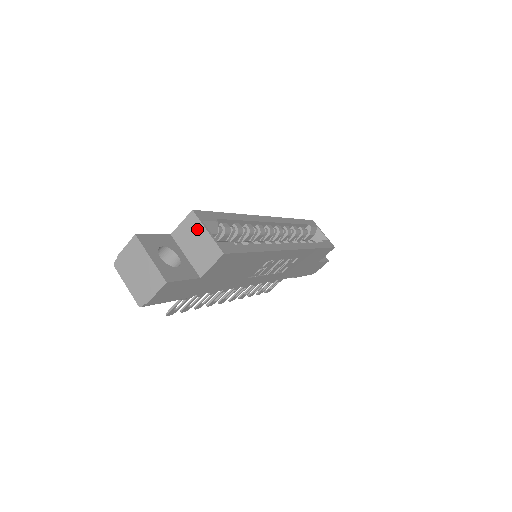
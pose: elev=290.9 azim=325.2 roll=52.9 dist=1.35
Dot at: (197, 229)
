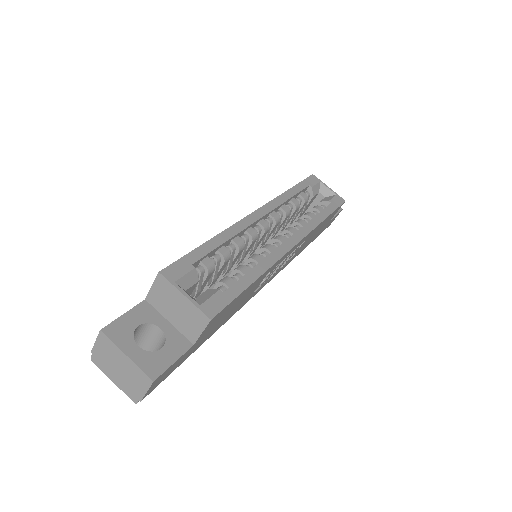
Dot at: (172, 293)
